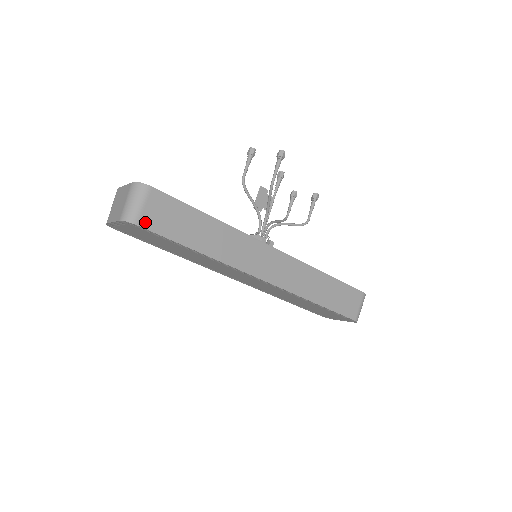
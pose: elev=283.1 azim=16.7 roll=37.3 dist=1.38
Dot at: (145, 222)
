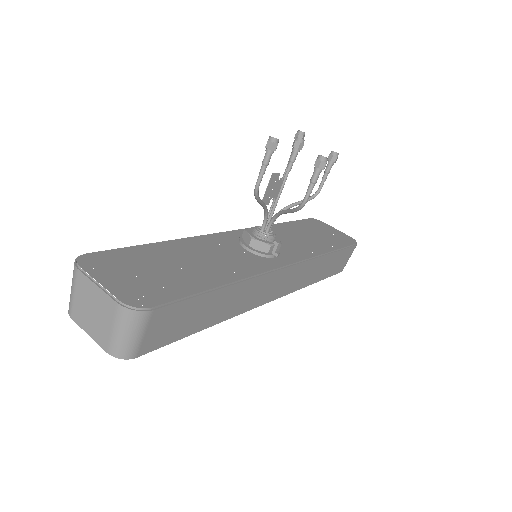
Dot at: (146, 348)
